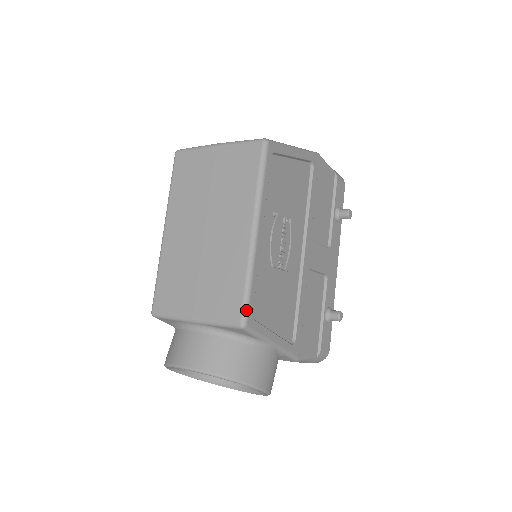
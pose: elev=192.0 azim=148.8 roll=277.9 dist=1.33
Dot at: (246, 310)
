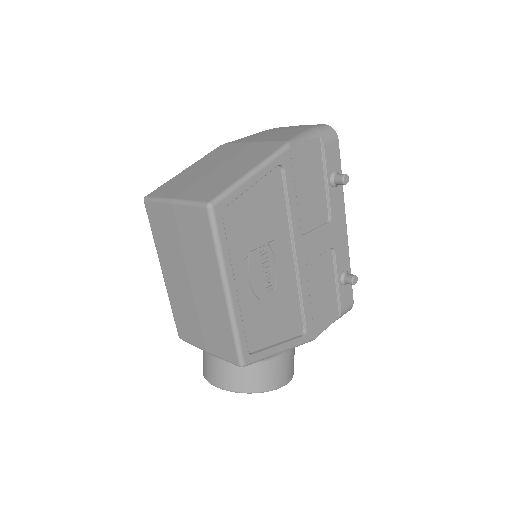
Dot at: (240, 355)
